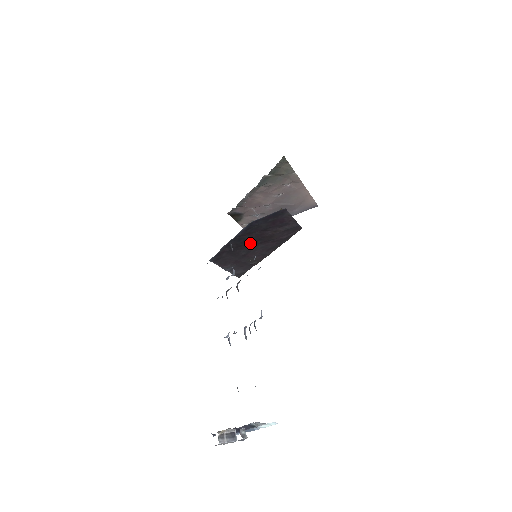
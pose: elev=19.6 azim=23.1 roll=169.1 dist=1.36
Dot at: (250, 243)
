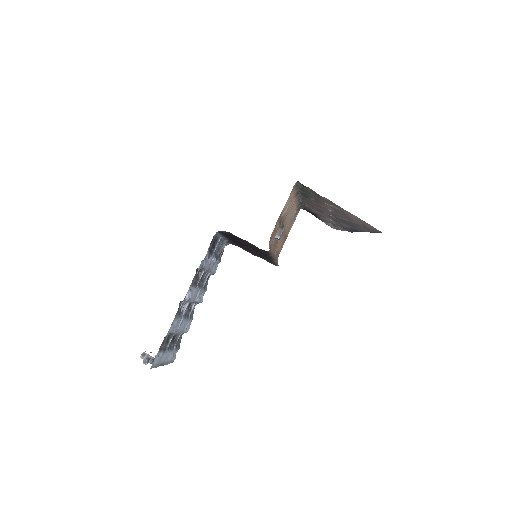
Dot at: occluded
